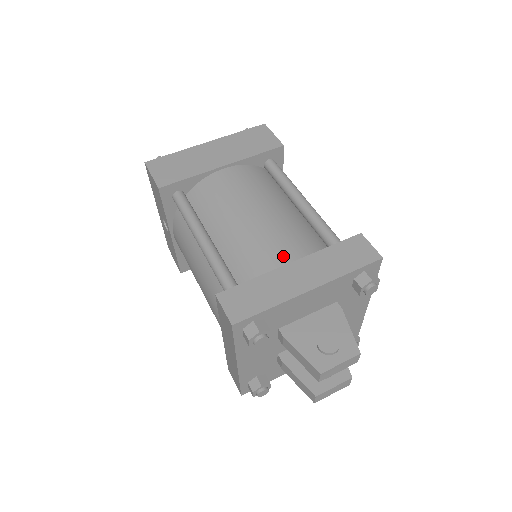
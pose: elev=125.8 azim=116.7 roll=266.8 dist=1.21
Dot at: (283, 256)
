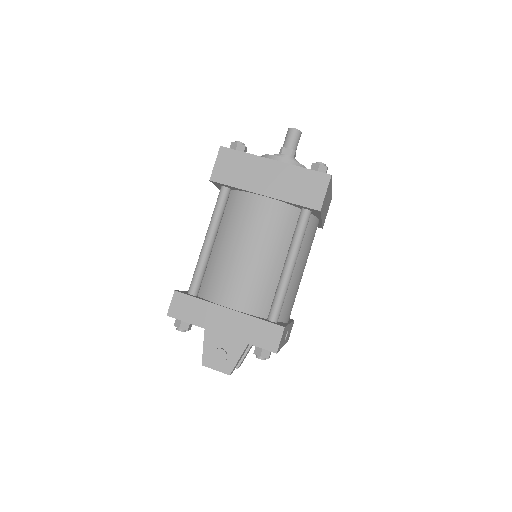
Dot at: (230, 299)
